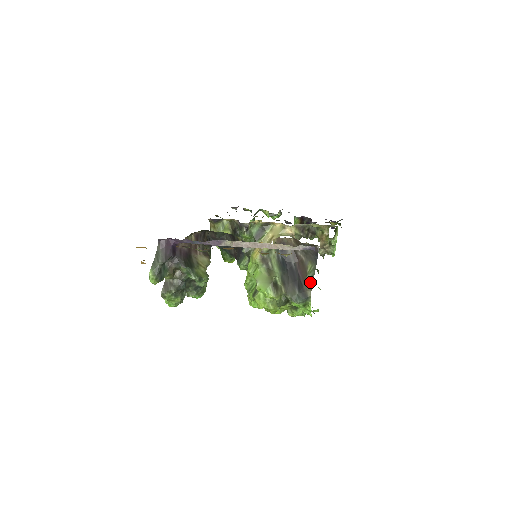
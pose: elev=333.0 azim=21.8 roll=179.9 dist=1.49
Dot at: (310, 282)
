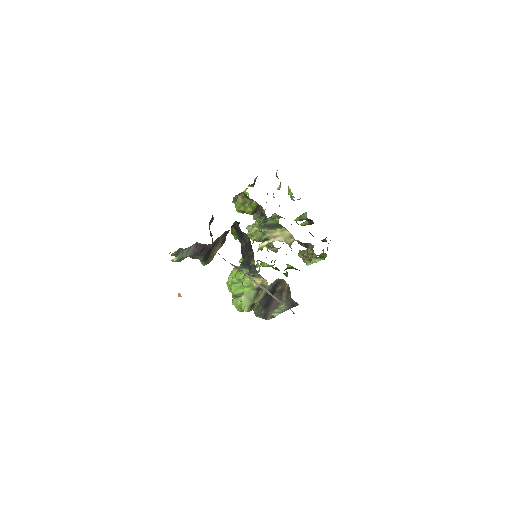
Dot at: (275, 314)
